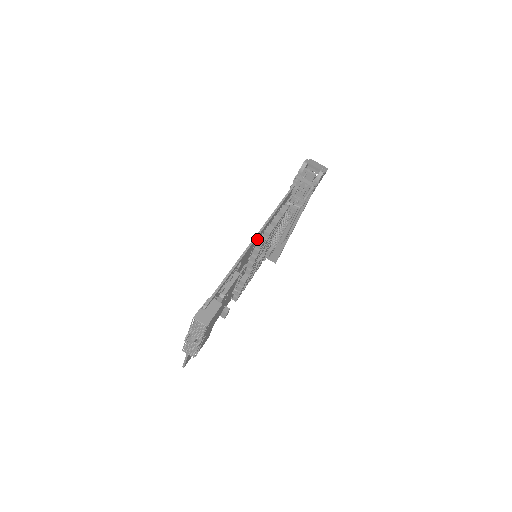
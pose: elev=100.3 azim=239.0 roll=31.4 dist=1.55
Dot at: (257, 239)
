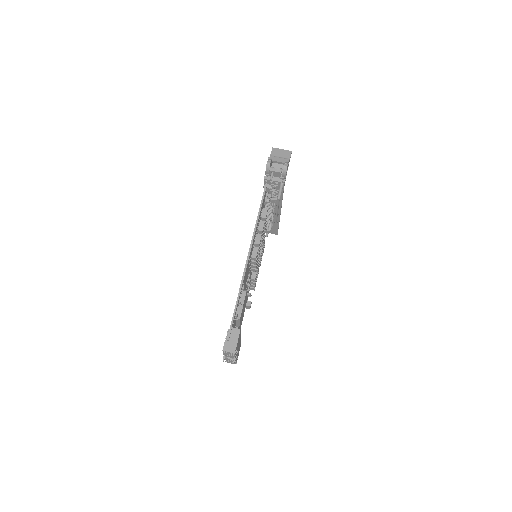
Dot at: (250, 254)
